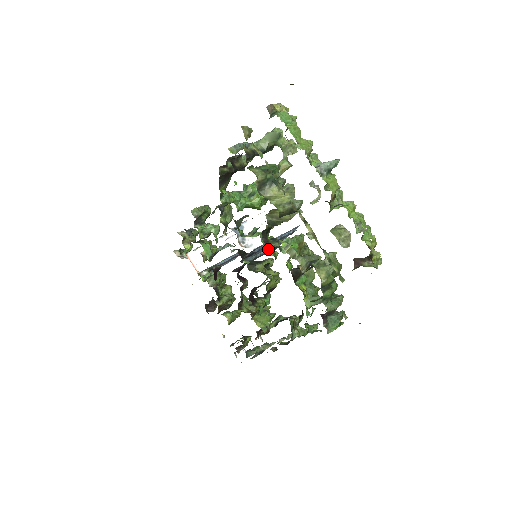
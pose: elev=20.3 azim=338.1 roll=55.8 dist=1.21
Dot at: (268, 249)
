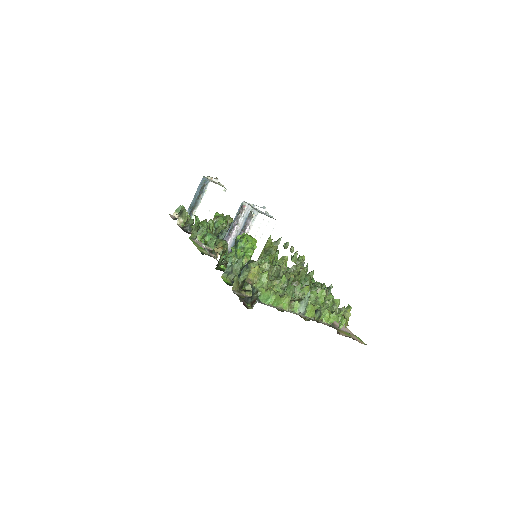
Dot at: occluded
